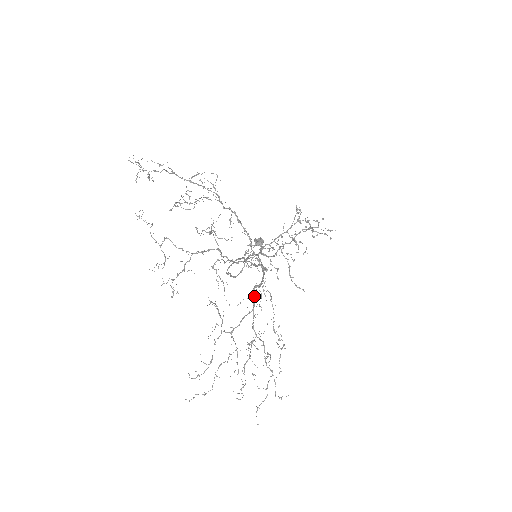
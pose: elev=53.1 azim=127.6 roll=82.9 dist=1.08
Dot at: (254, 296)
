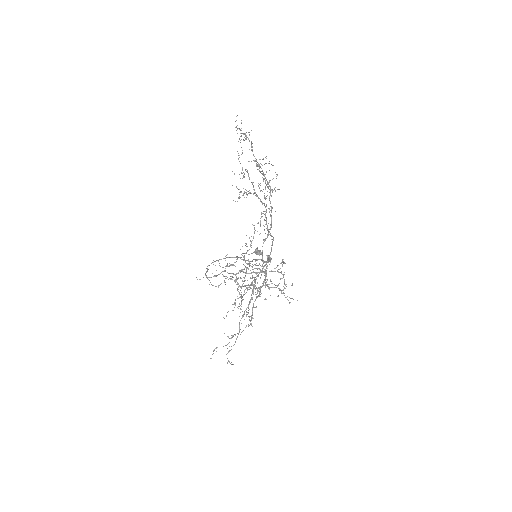
Dot at: (268, 259)
